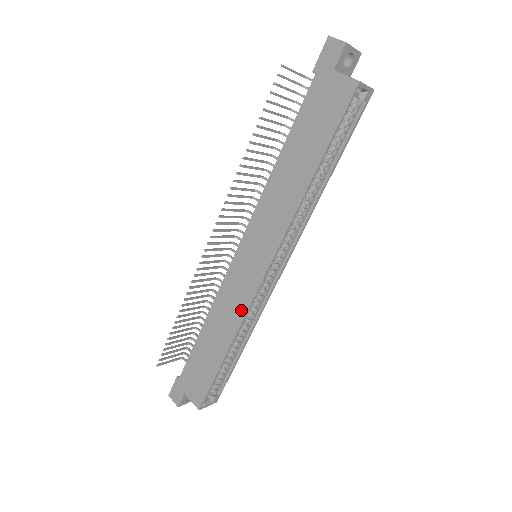
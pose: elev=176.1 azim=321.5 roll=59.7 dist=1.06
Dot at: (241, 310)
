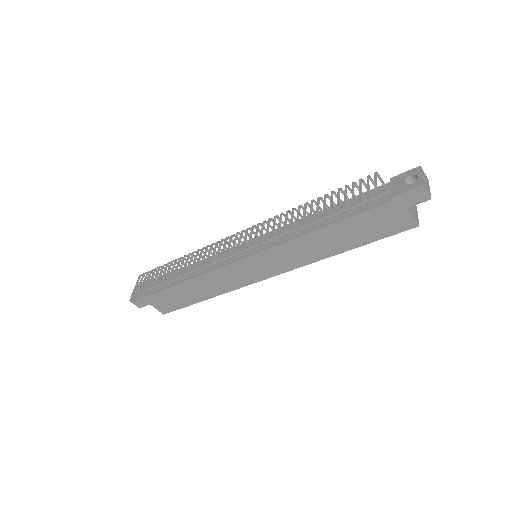
Dot at: (232, 287)
